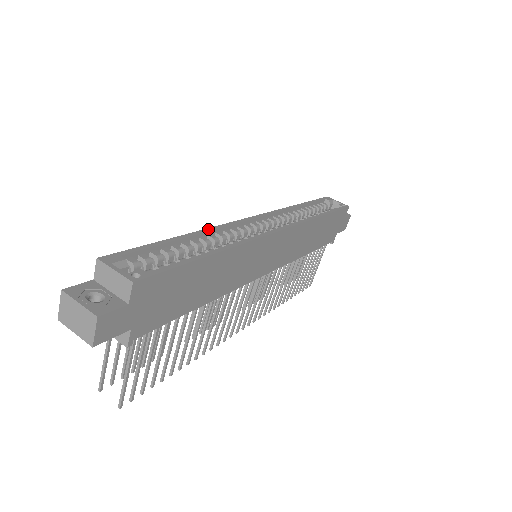
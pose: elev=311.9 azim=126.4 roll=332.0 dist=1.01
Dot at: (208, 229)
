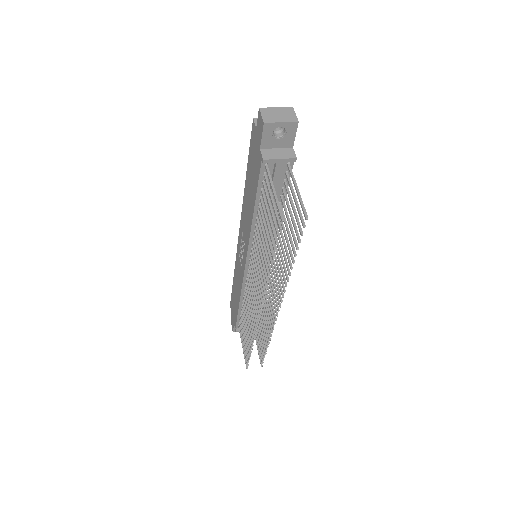
Dot at: (244, 197)
